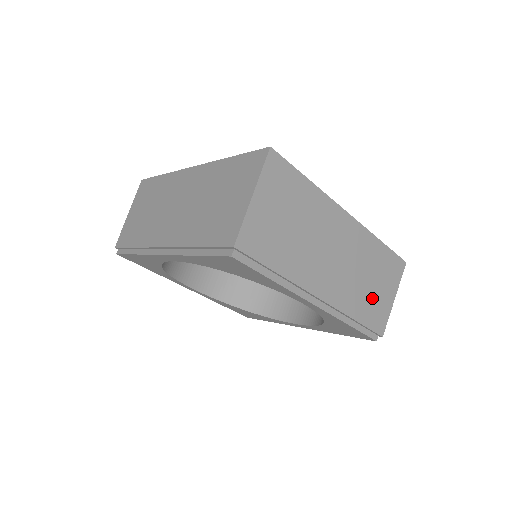
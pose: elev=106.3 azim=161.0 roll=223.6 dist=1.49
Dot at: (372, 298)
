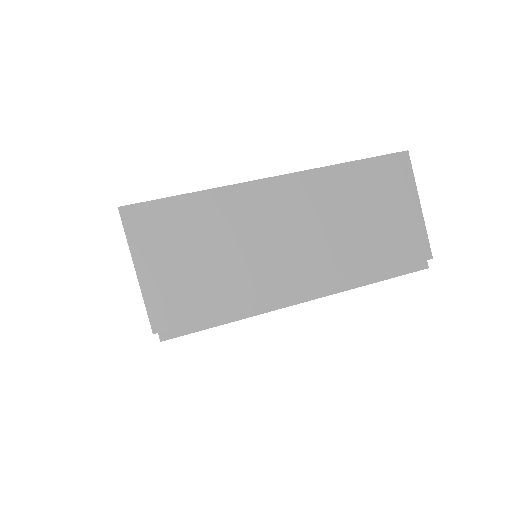
Dot at: occluded
